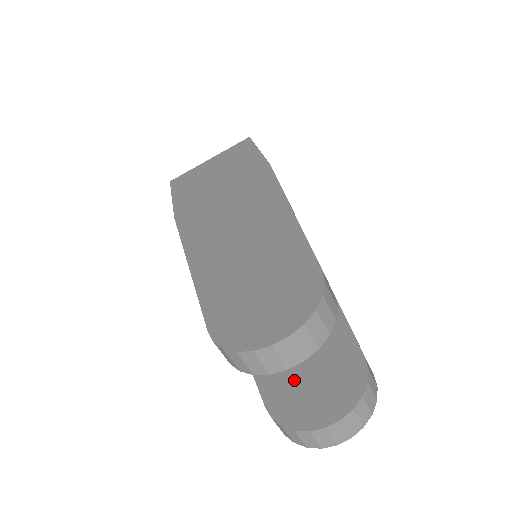
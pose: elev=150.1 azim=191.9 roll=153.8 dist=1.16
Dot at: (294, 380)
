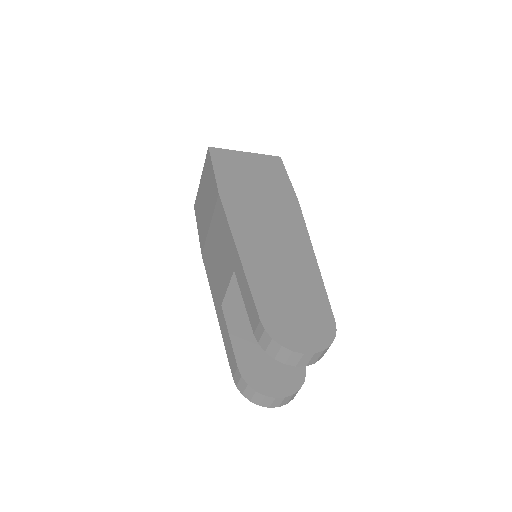
Dot at: (259, 358)
